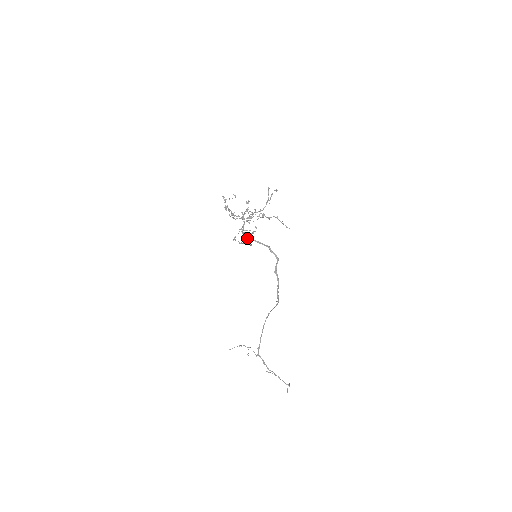
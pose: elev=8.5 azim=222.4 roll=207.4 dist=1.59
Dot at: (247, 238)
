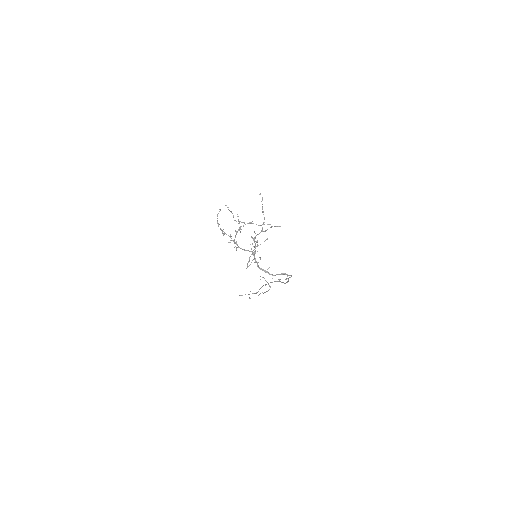
Dot at: occluded
